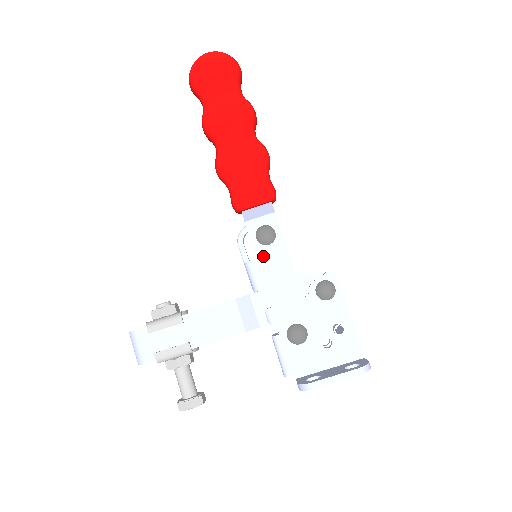
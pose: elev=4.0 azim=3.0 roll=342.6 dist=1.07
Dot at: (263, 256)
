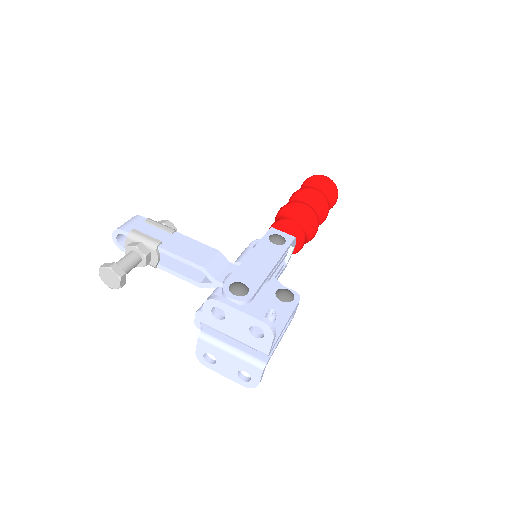
Dot at: (264, 245)
